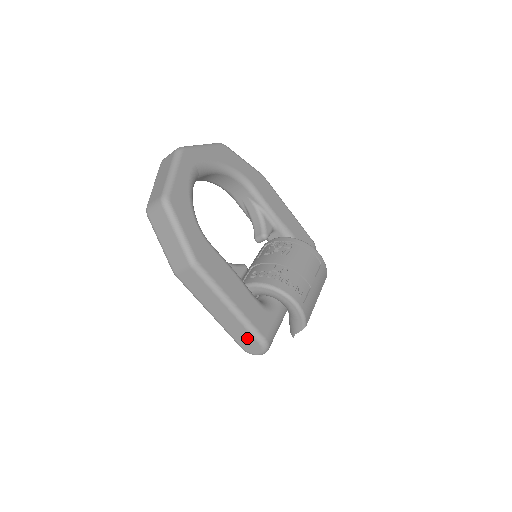
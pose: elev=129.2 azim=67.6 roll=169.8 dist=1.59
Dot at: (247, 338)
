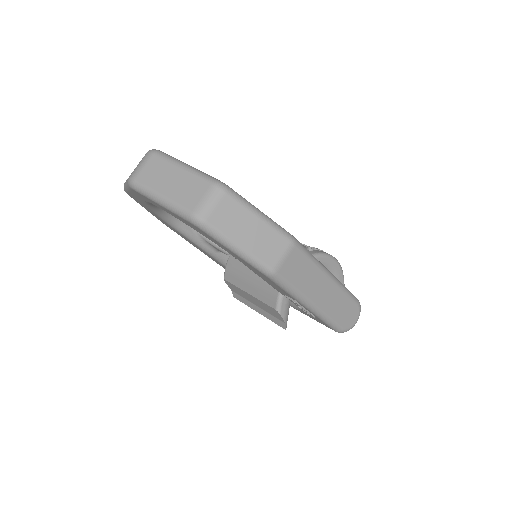
Dot at: (347, 307)
